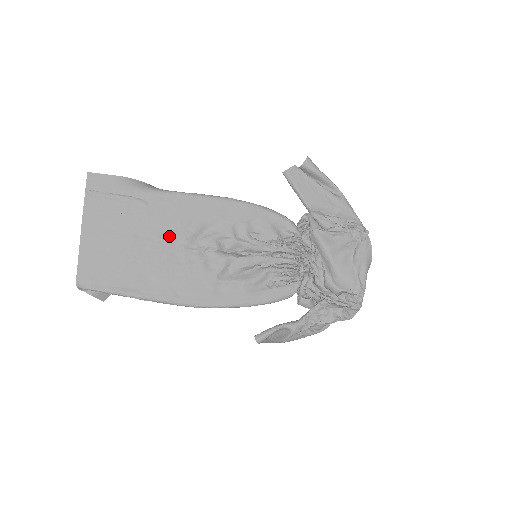
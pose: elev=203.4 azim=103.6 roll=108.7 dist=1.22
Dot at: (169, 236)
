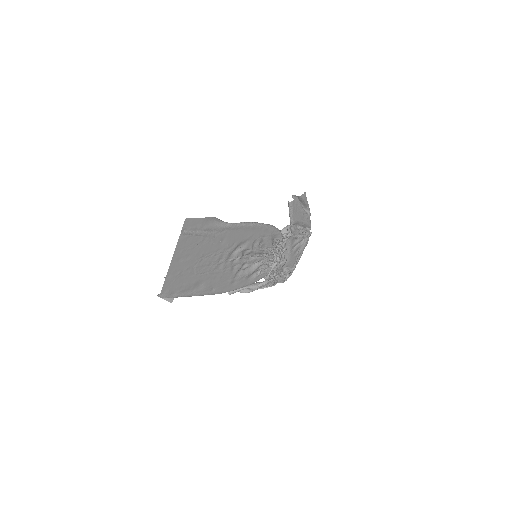
Dot at: (220, 255)
